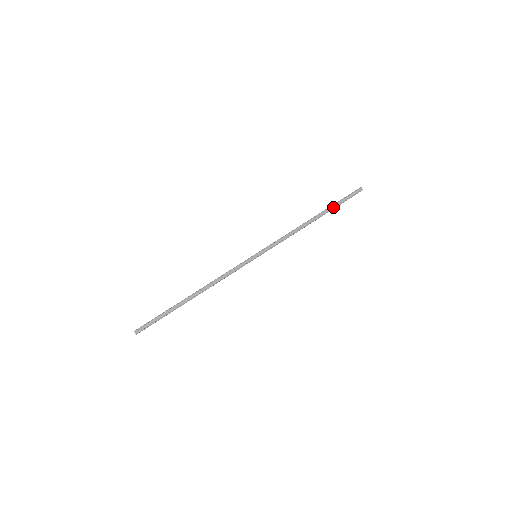
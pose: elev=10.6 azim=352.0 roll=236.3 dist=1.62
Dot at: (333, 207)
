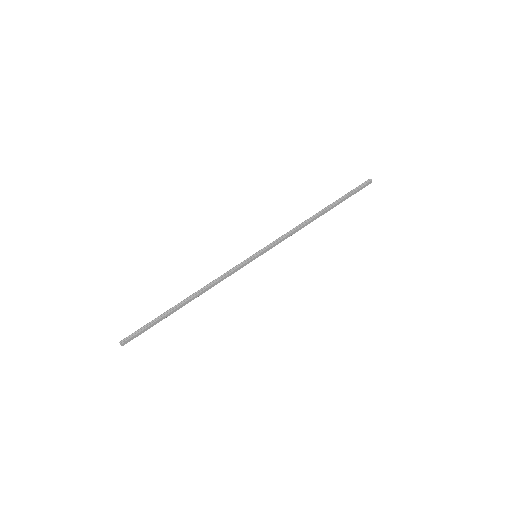
Dot at: (341, 202)
